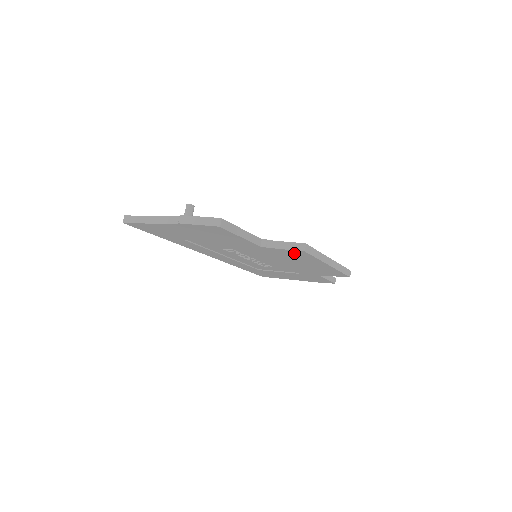
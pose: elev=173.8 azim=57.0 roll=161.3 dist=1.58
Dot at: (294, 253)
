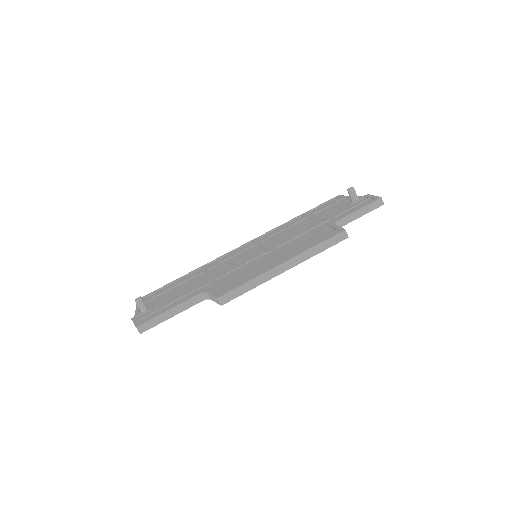
Dot at: occluded
